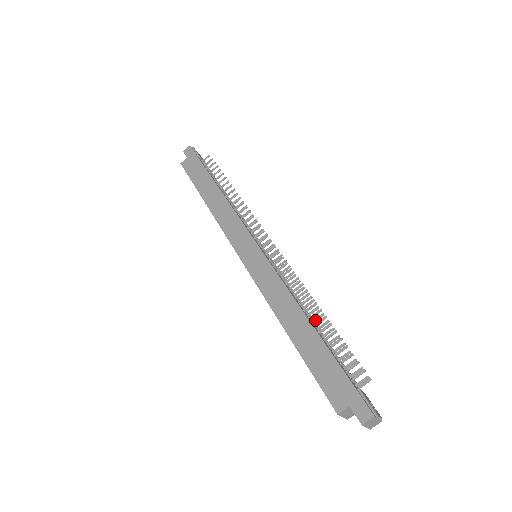
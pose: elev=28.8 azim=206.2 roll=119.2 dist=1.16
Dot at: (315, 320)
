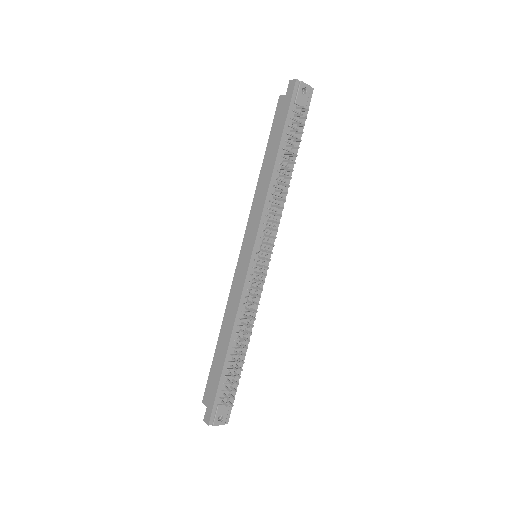
Dot at: (237, 345)
